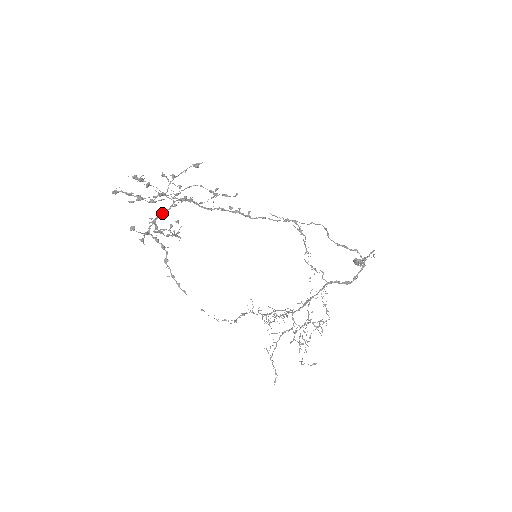
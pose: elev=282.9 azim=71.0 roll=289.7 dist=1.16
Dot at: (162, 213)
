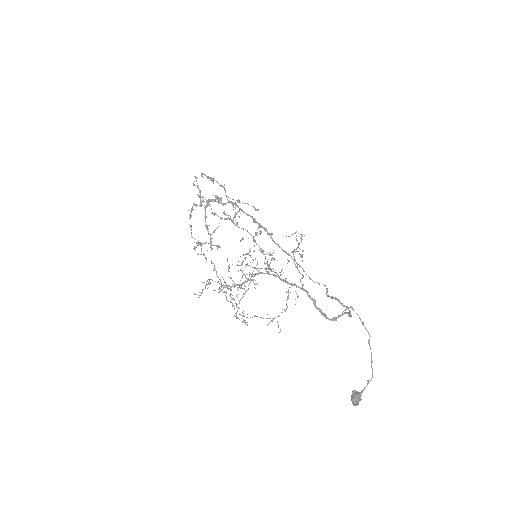
Dot at: (216, 201)
